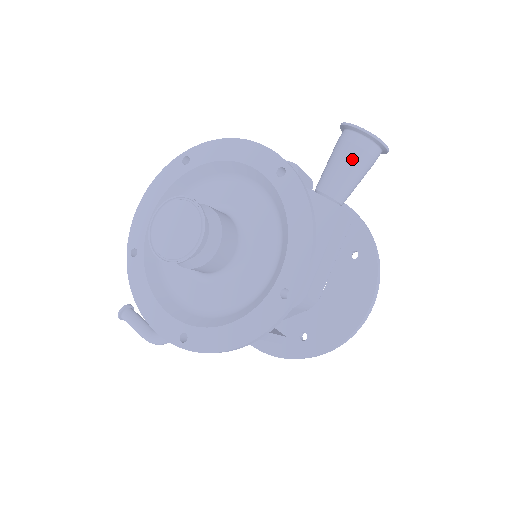
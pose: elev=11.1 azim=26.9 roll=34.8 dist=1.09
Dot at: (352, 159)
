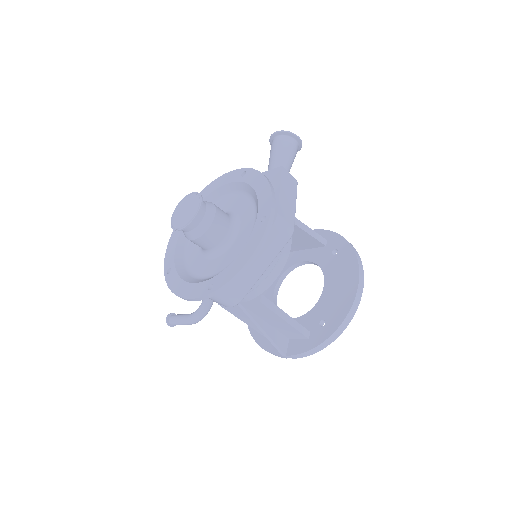
Dot at: (280, 147)
